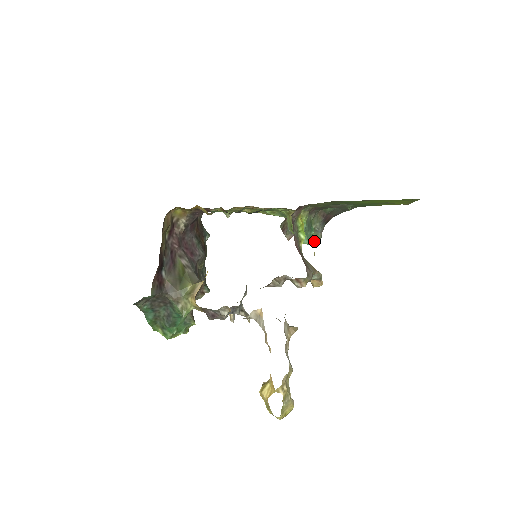
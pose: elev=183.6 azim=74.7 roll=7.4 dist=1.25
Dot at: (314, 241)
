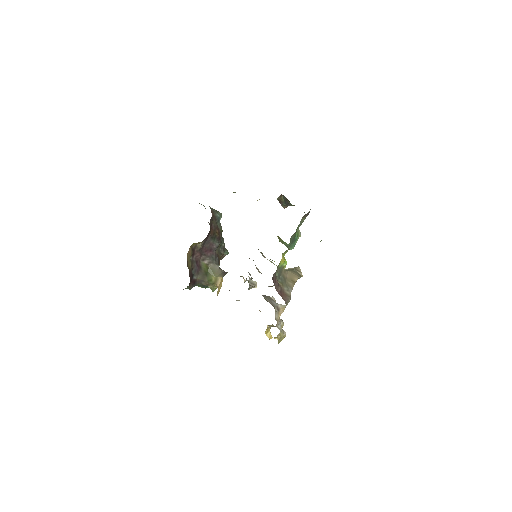
Dot at: (300, 233)
